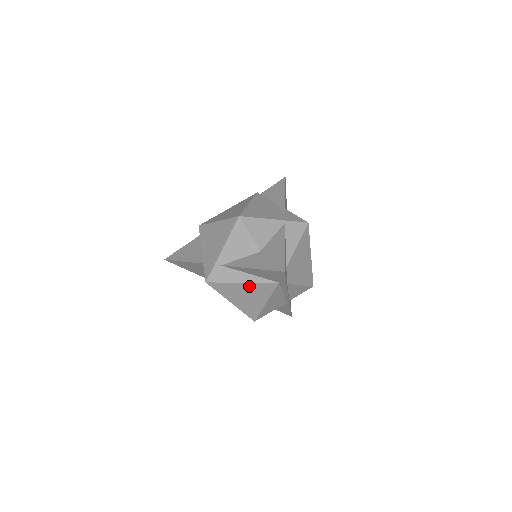
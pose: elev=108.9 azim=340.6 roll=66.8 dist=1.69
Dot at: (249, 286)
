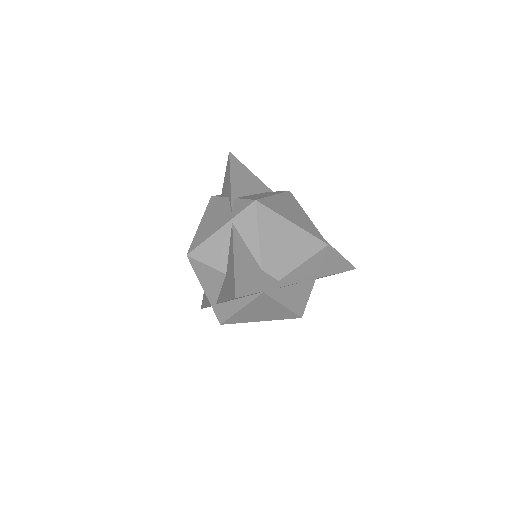
Dot at: (250, 307)
